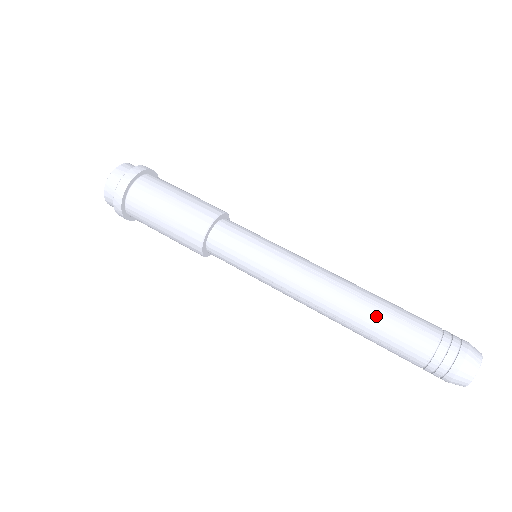
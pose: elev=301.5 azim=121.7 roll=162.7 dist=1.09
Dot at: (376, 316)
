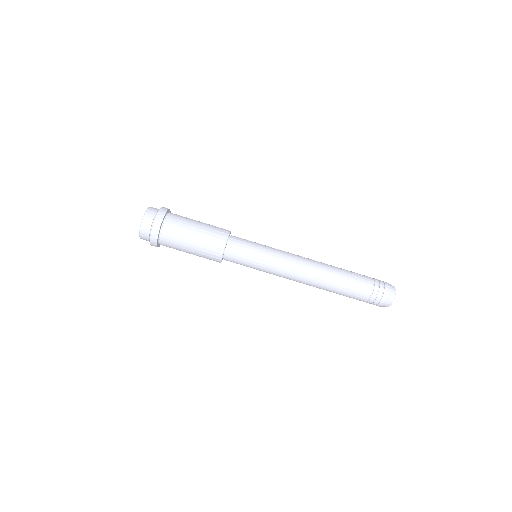
Dot at: (334, 290)
